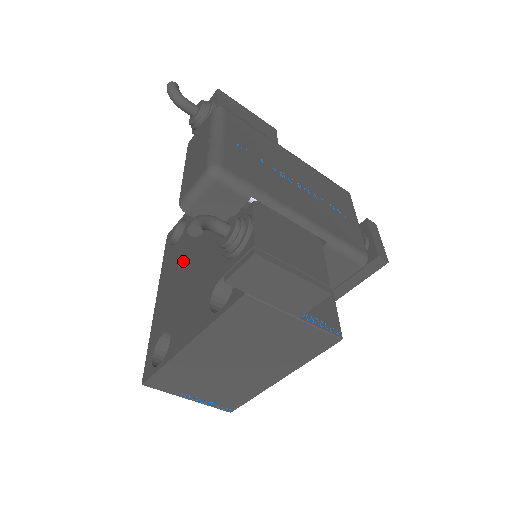
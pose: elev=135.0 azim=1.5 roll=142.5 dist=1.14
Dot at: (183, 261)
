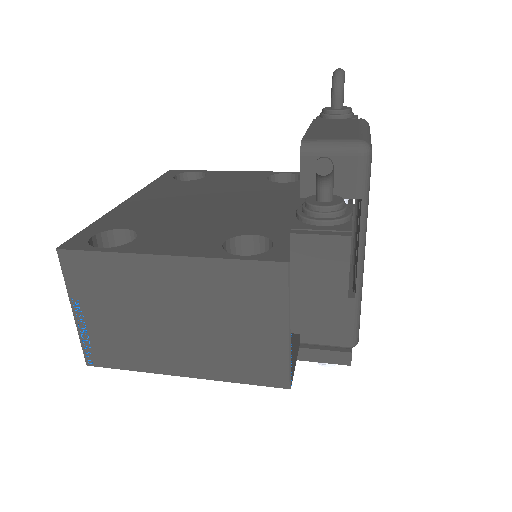
Dot at: (189, 196)
